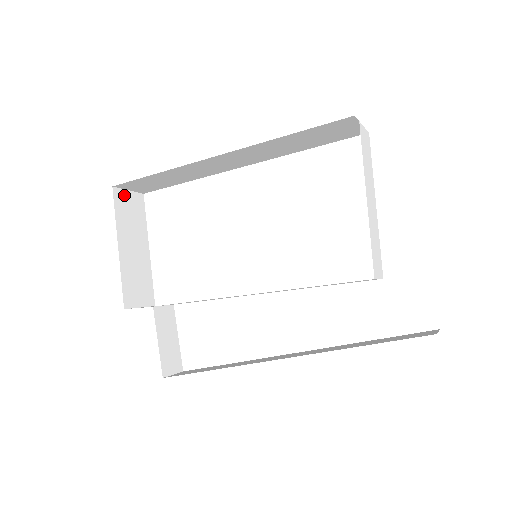
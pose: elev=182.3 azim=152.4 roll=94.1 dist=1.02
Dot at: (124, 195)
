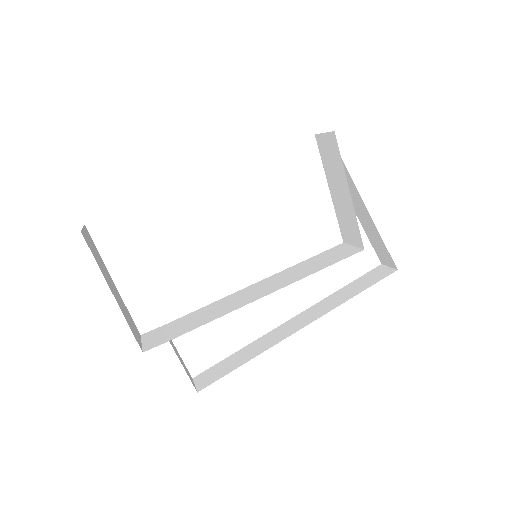
Dot at: (85, 235)
